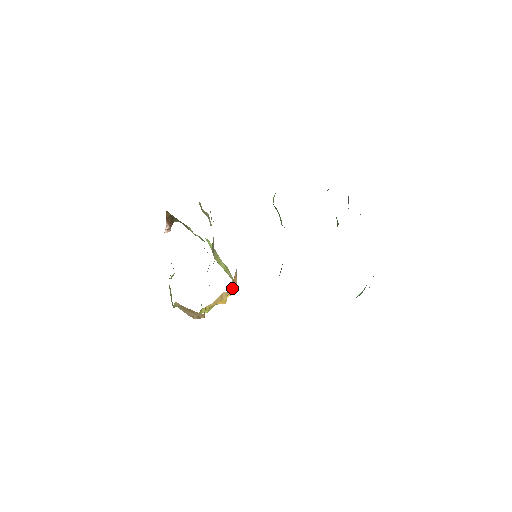
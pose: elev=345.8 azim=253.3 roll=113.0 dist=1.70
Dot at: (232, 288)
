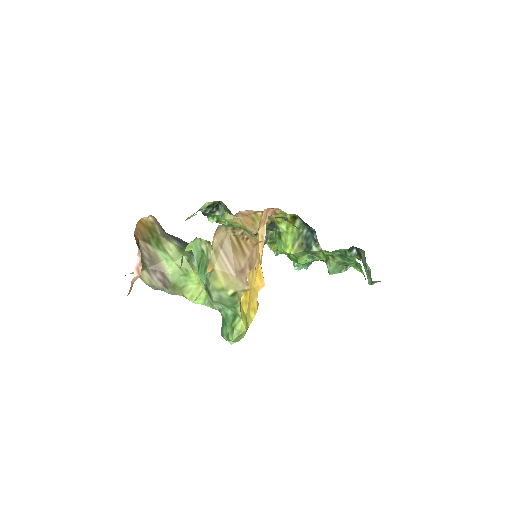
Dot at: occluded
